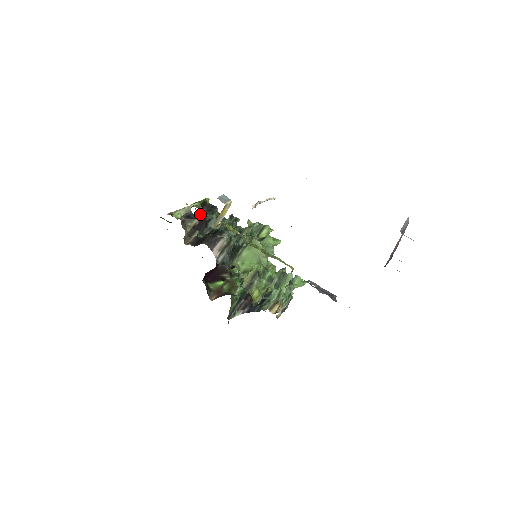
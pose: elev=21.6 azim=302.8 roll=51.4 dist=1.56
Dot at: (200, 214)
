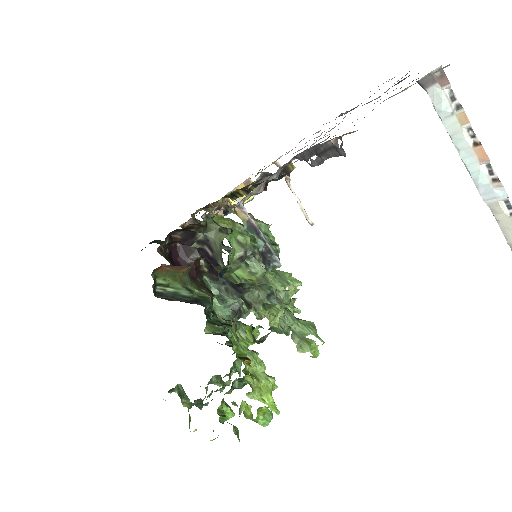
Dot at: occluded
